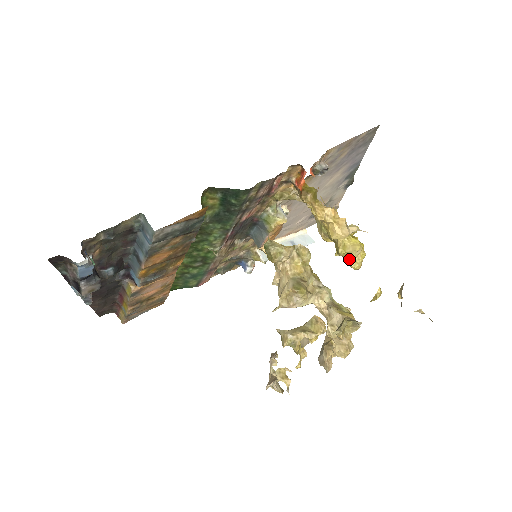
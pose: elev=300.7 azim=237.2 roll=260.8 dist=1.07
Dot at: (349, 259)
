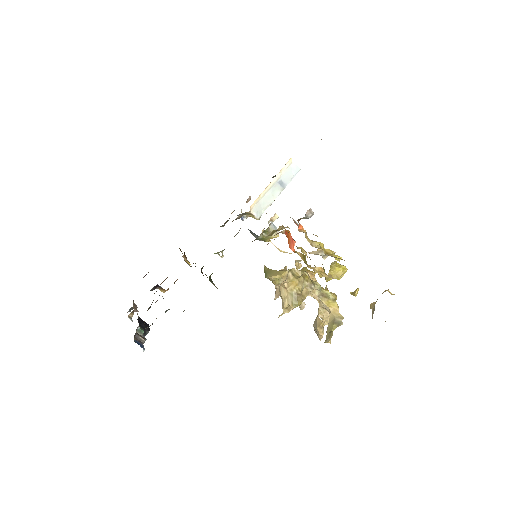
Dot at: occluded
